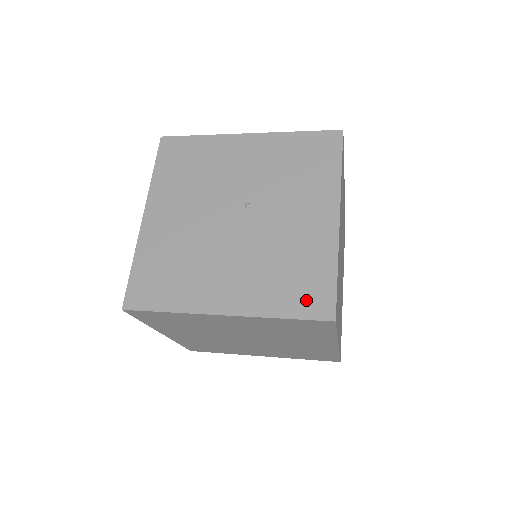
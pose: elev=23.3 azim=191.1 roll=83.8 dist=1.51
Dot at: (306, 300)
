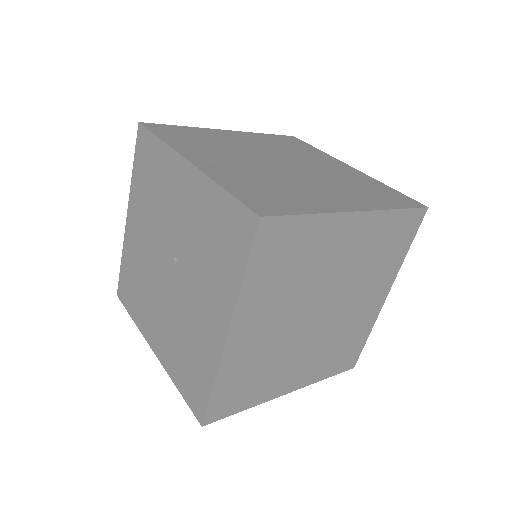
Dot at: (191, 390)
